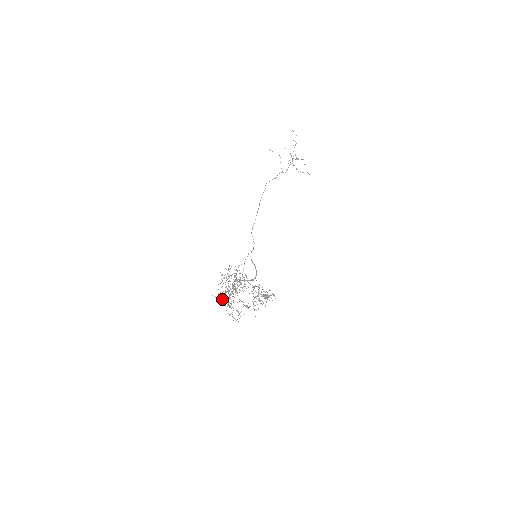
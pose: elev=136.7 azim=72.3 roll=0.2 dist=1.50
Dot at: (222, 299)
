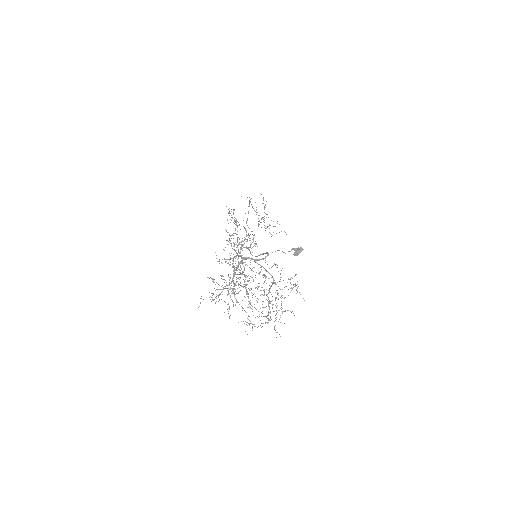
Dot at: (218, 296)
